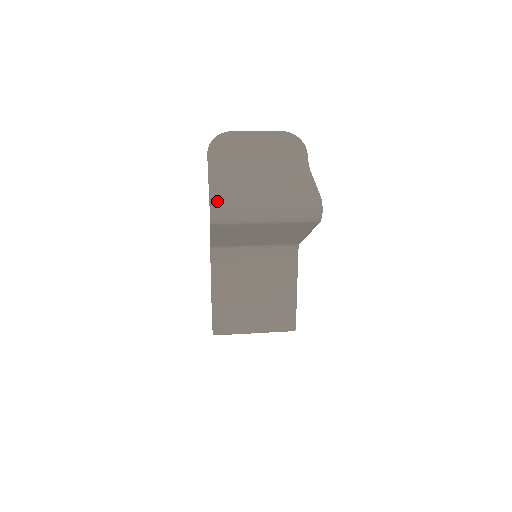
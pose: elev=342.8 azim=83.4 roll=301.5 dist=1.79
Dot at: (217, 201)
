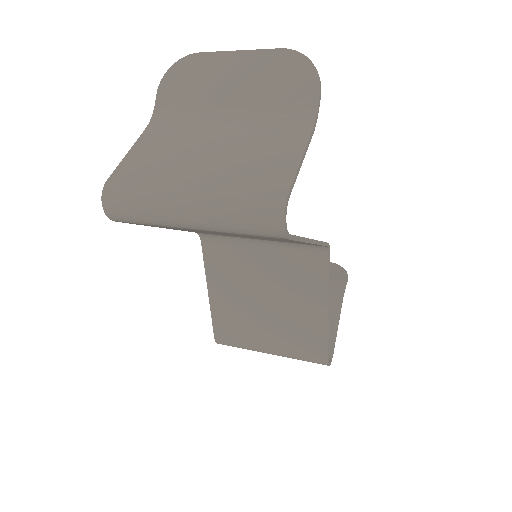
Dot at: (115, 185)
